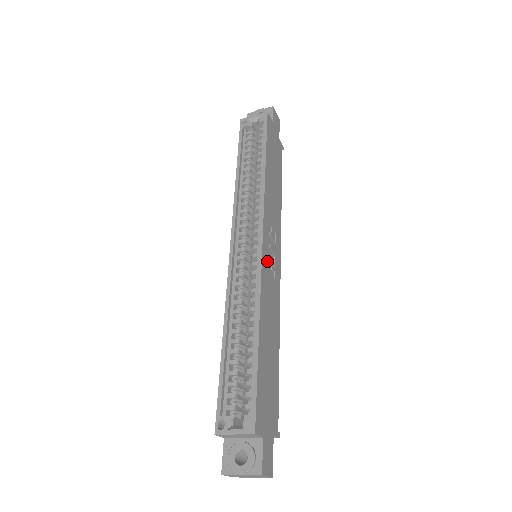
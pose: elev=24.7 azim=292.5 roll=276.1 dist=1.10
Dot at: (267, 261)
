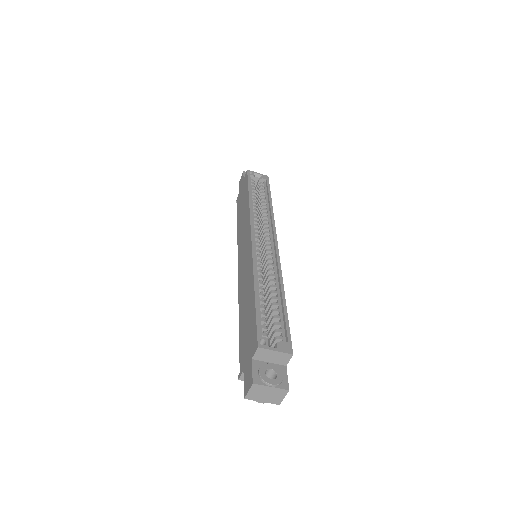
Dot at: occluded
